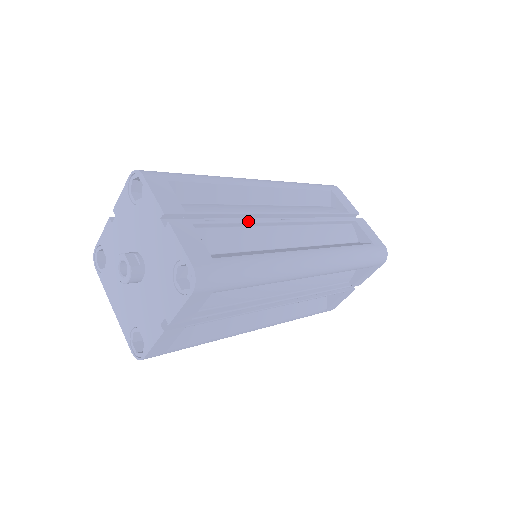
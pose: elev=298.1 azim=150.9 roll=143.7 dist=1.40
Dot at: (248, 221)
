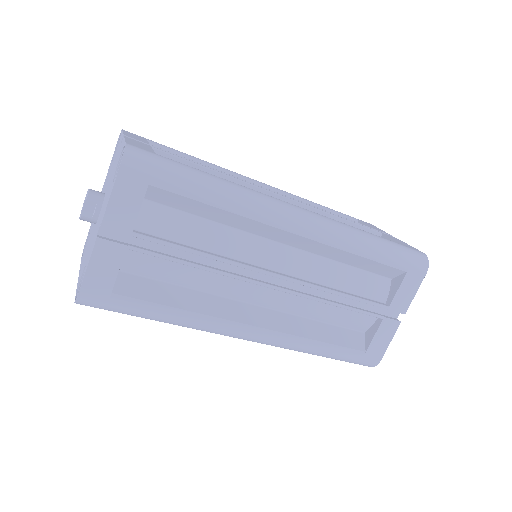
Dot at: (209, 270)
